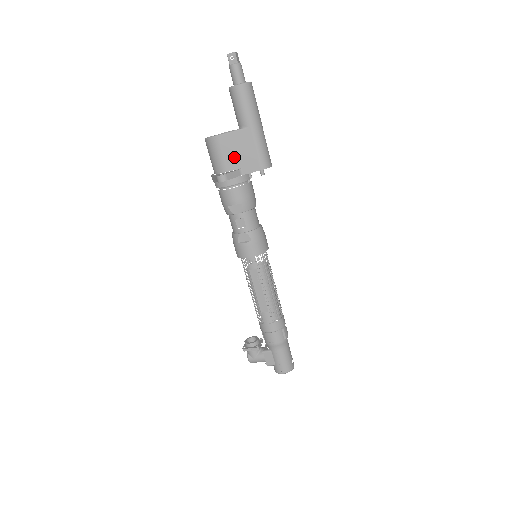
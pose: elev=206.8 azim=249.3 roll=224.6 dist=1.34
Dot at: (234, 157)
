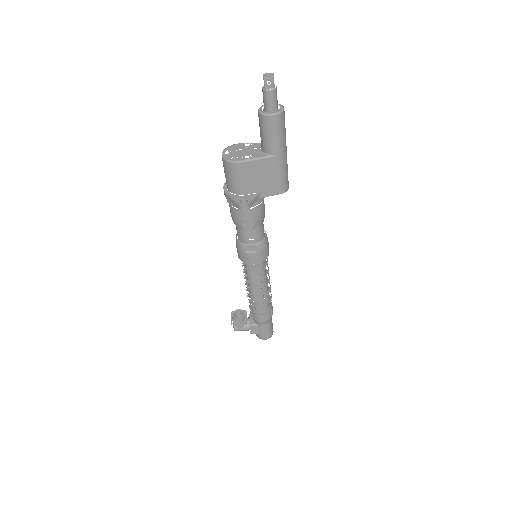
Dot at: (255, 182)
